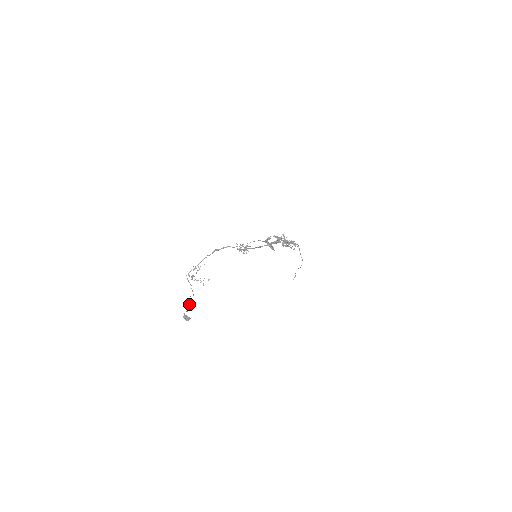
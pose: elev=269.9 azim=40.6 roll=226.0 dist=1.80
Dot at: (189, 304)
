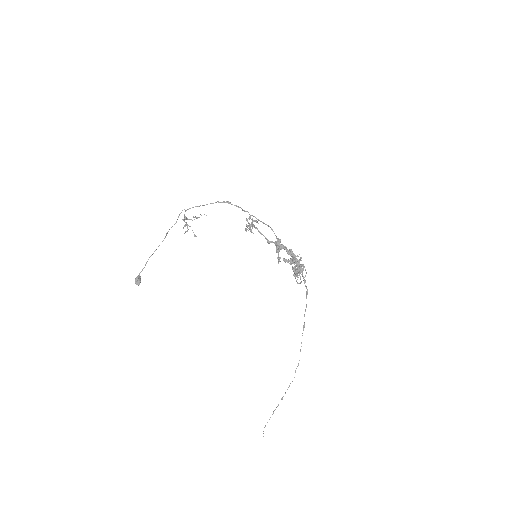
Dot at: (155, 250)
